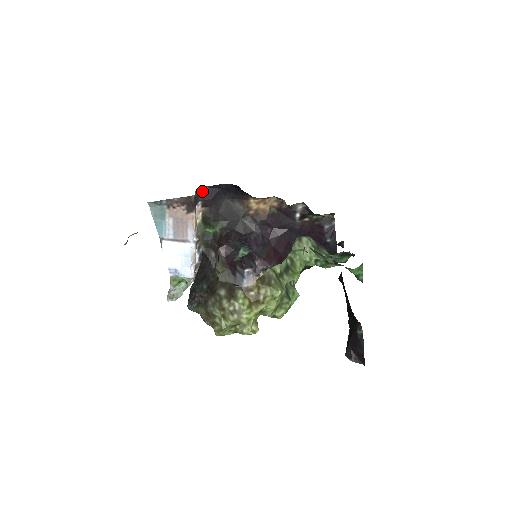
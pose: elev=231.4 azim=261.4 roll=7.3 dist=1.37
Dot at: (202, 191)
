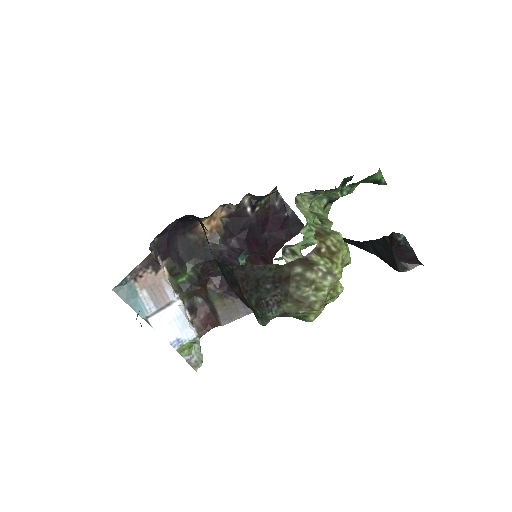
Dot at: (153, 245)
